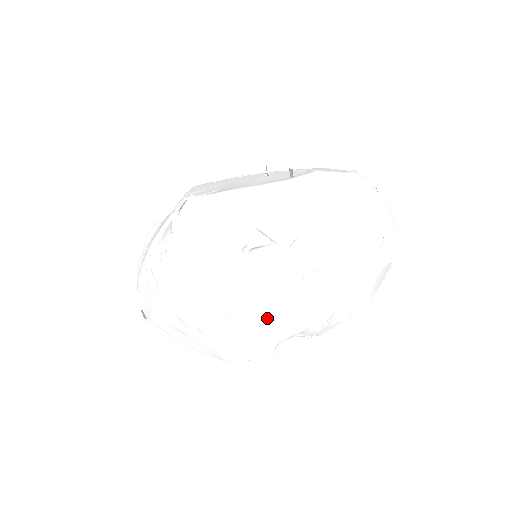
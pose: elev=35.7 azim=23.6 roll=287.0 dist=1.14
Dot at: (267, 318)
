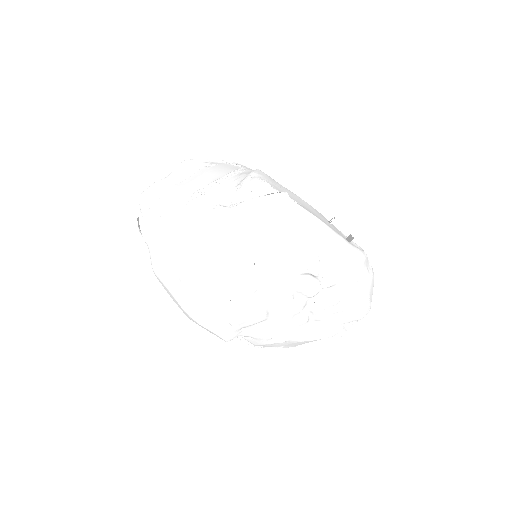
Dot at: (261, 318)
